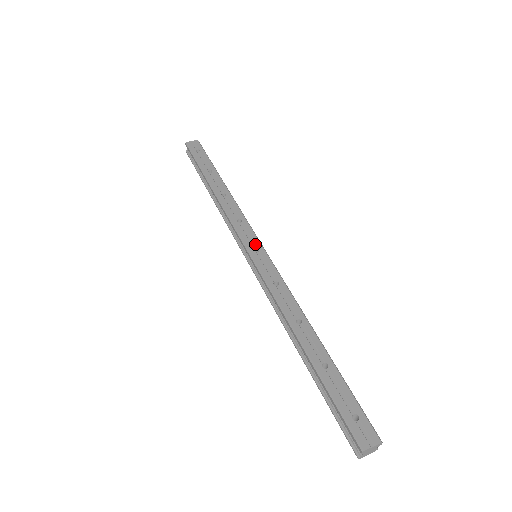
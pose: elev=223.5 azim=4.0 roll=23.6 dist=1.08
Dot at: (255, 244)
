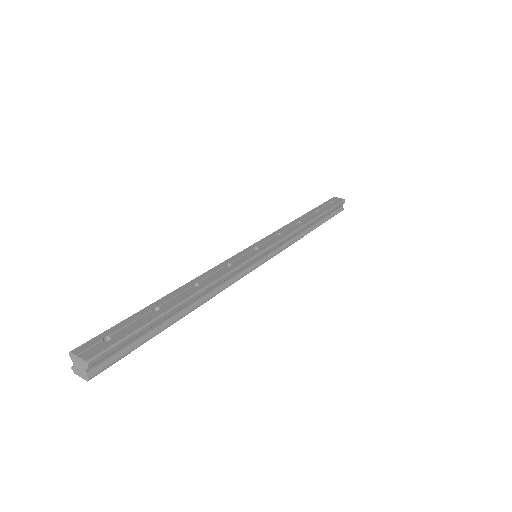
Dot at: (263, 246)
